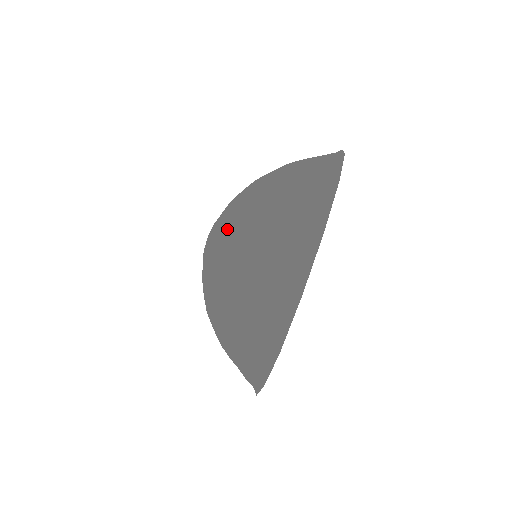
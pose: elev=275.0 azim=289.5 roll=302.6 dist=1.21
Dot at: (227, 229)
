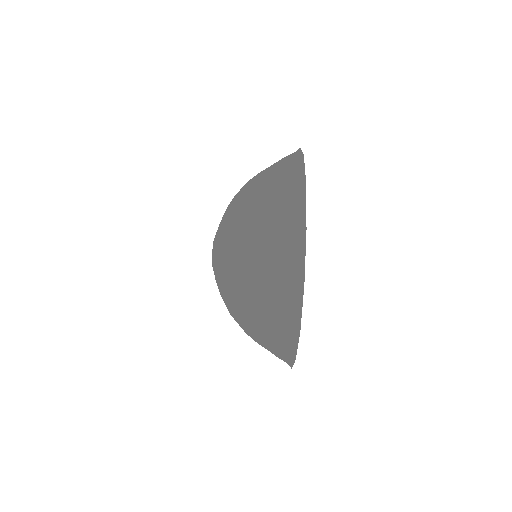
Dot at: (226, 290)
